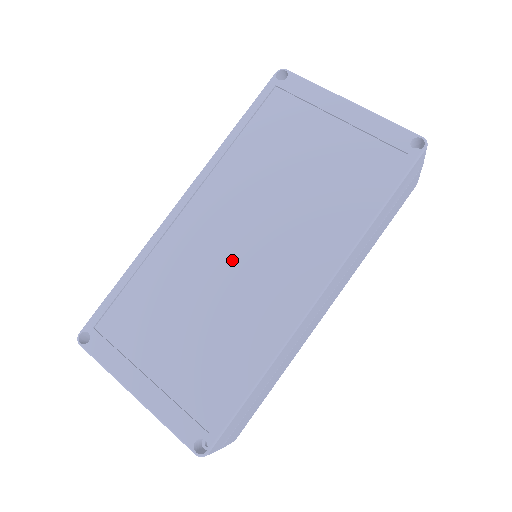
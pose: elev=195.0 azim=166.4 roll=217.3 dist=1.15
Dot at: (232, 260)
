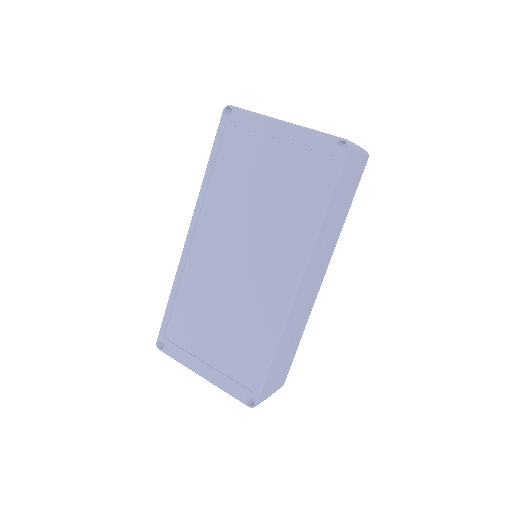
Dot at: (234, 272)
